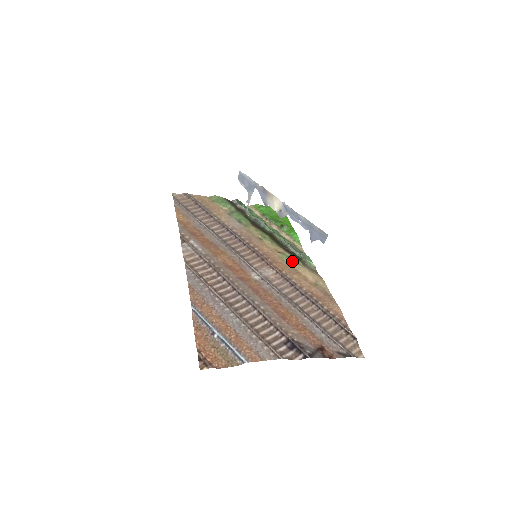
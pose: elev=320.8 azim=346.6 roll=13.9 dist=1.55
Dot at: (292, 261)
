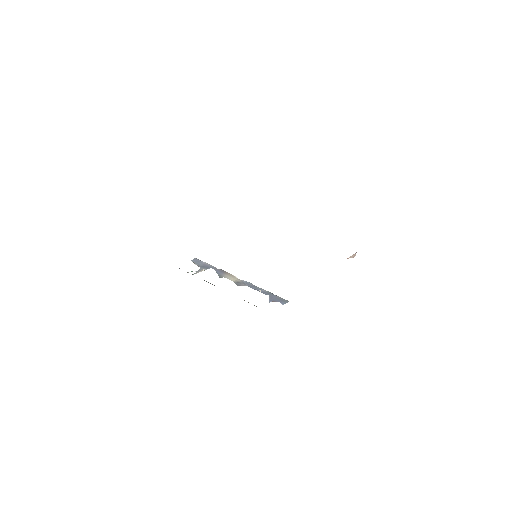
Dot at: occluded
